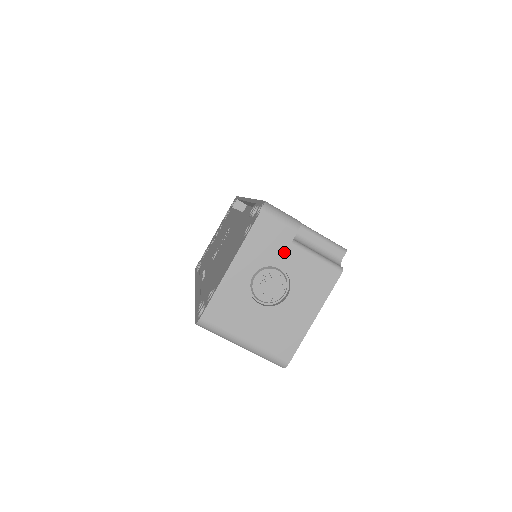
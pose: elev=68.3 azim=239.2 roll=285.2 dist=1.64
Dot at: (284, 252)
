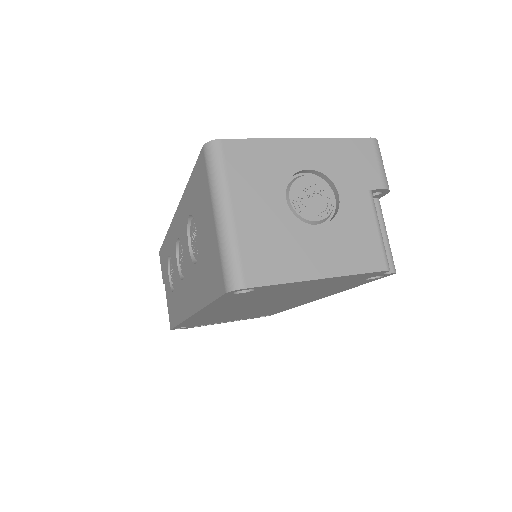
Dot at: (356, 188)
